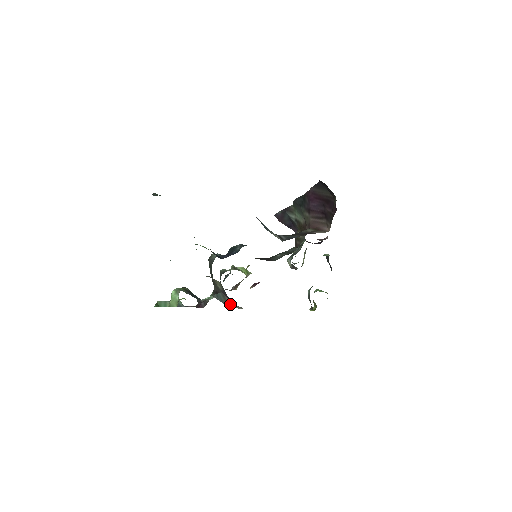
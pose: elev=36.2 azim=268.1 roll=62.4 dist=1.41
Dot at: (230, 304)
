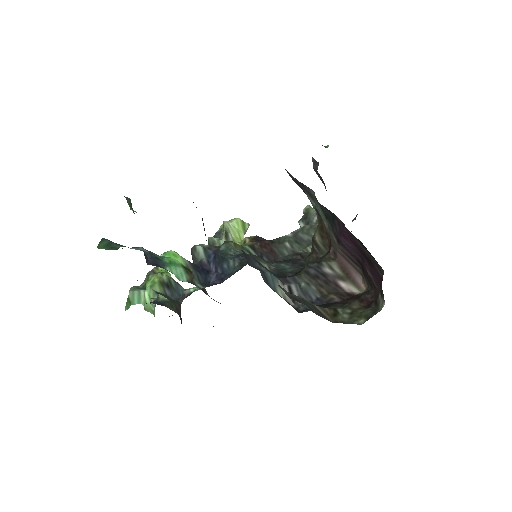
Dot at: occluded
